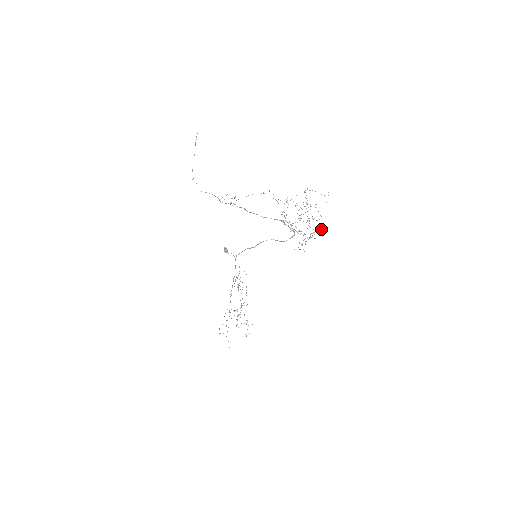
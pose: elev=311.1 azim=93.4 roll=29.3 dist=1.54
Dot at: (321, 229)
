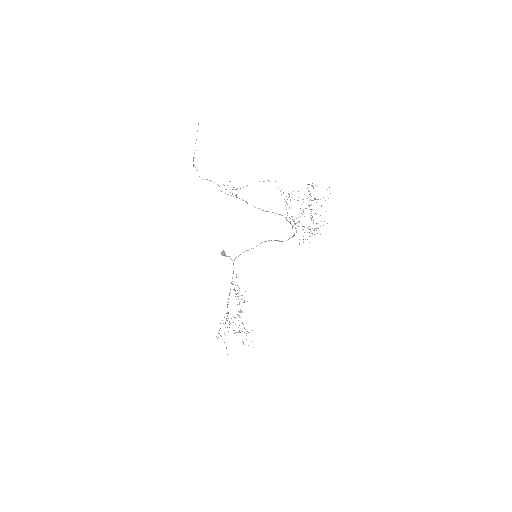
Dot at: occluded
